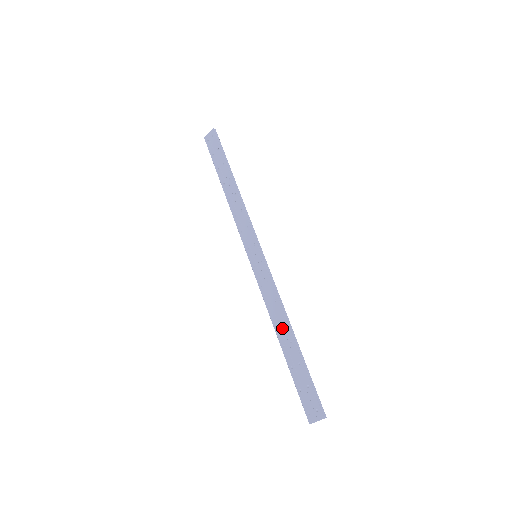
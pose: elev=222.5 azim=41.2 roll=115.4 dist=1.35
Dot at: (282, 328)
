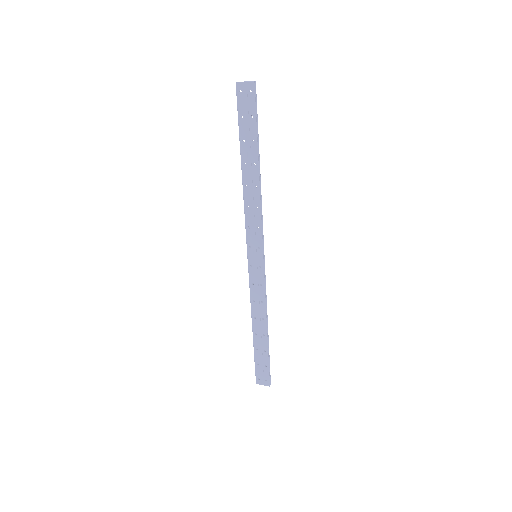
Dot at: (260, 323)
